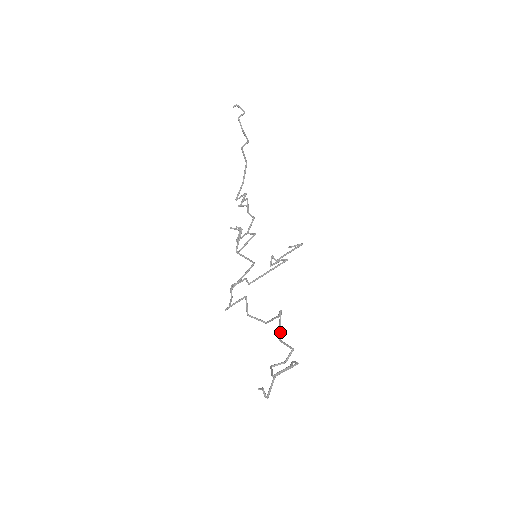
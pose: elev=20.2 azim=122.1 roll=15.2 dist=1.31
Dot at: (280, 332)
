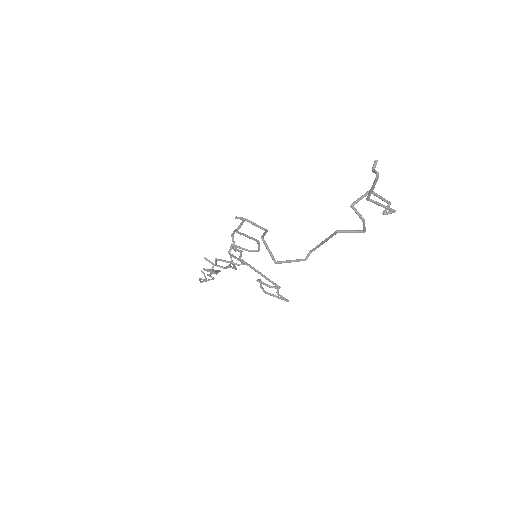
Dot at: (333, 235)
